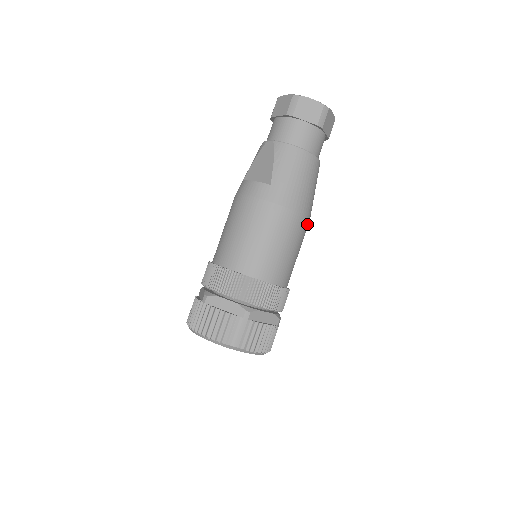
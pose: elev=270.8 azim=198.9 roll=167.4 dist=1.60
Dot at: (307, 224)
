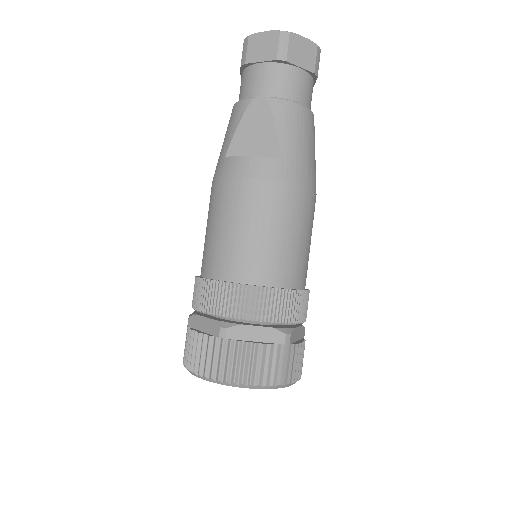
Dot at: occluded
